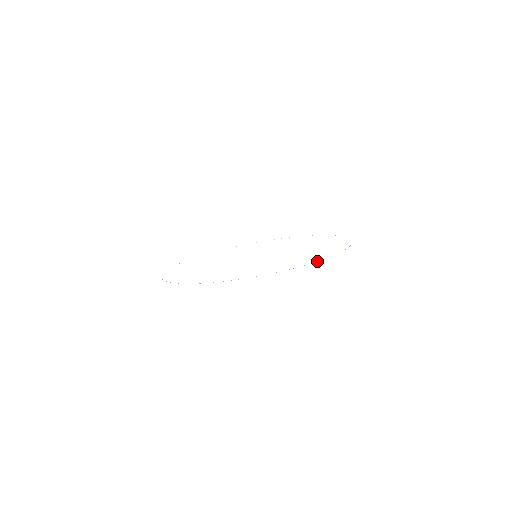
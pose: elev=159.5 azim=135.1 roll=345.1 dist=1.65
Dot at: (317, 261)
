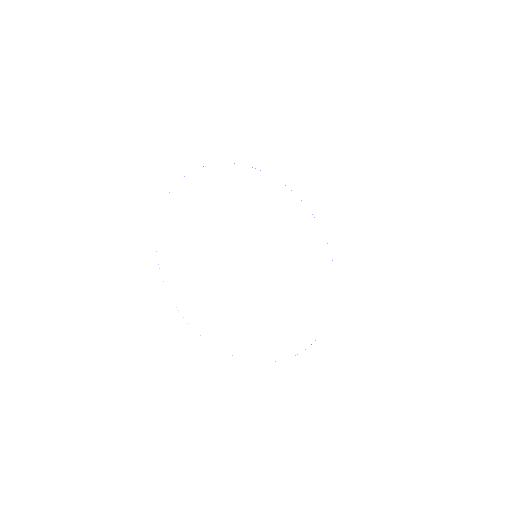
Dot at: occluded
